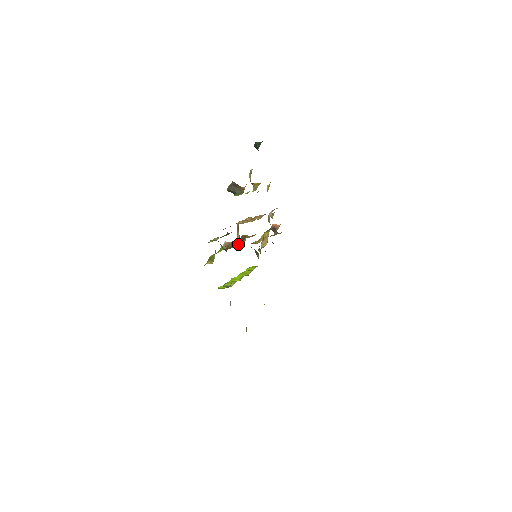
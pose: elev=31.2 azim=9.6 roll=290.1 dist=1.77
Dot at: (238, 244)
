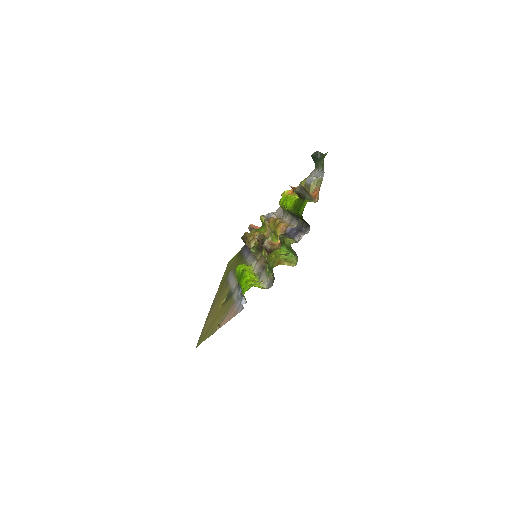
Dot at: occluded
